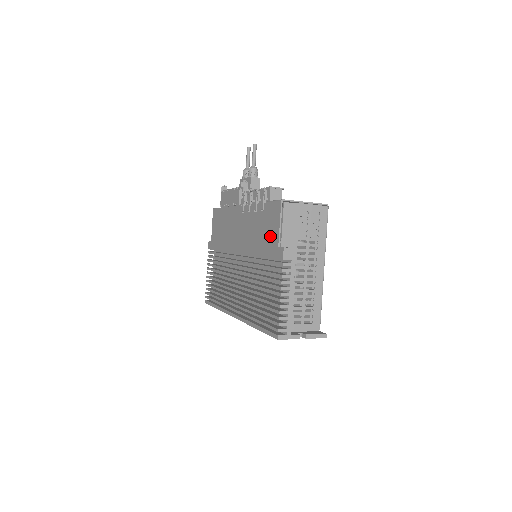
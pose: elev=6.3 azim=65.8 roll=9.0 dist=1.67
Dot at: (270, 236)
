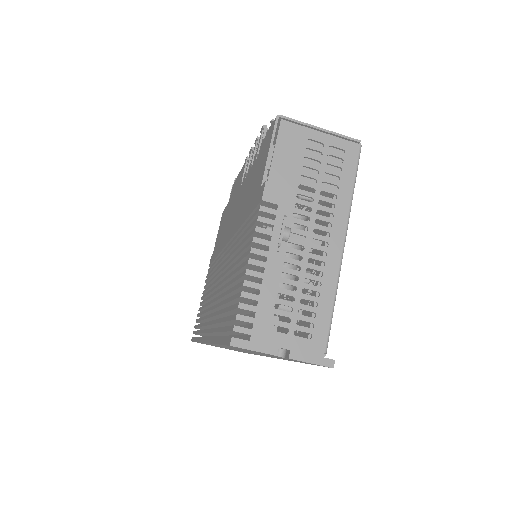
Dot at: (256, 181)
